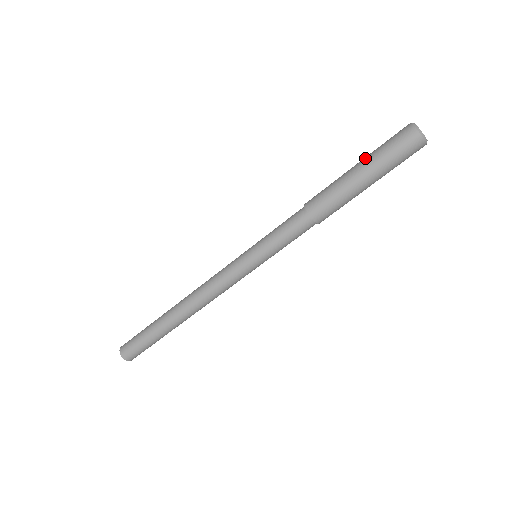
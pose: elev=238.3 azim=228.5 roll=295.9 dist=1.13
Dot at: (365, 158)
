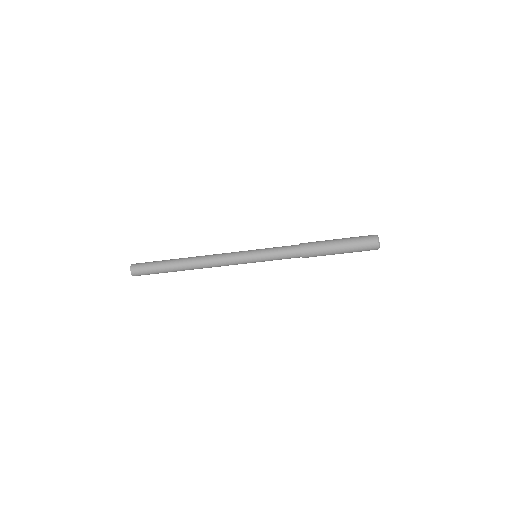
Dot at: (346, 239)
